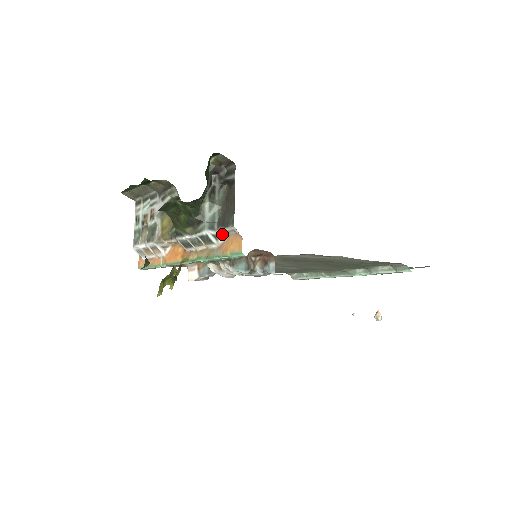
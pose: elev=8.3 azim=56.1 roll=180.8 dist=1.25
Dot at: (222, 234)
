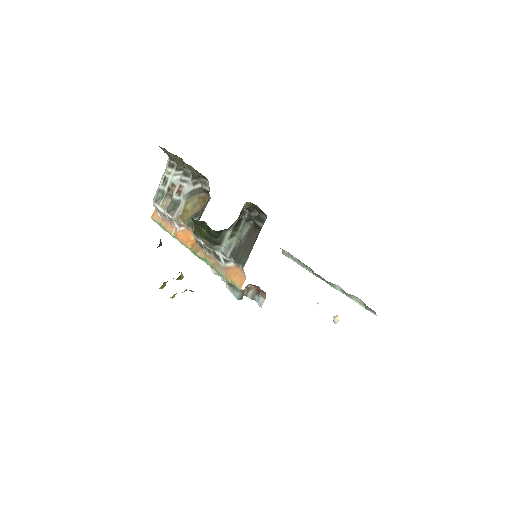
Dot at: (231, 261)
